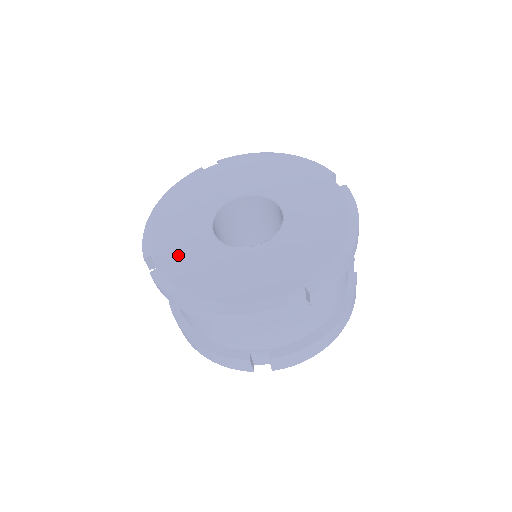
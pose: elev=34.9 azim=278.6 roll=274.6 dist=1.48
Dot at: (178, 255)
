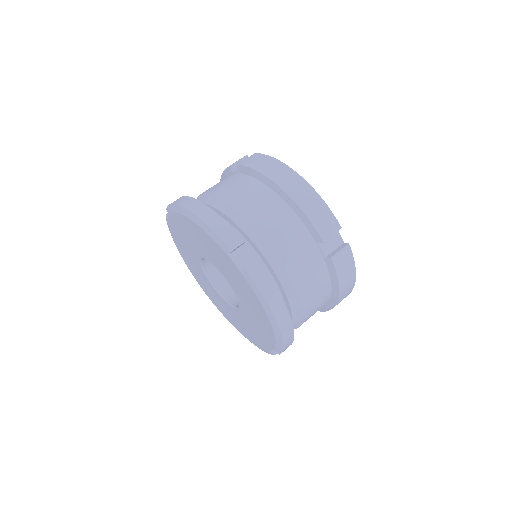
Dot at: (214, 299)
